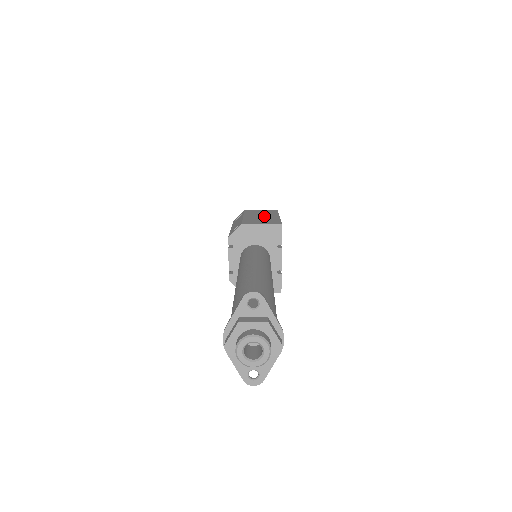
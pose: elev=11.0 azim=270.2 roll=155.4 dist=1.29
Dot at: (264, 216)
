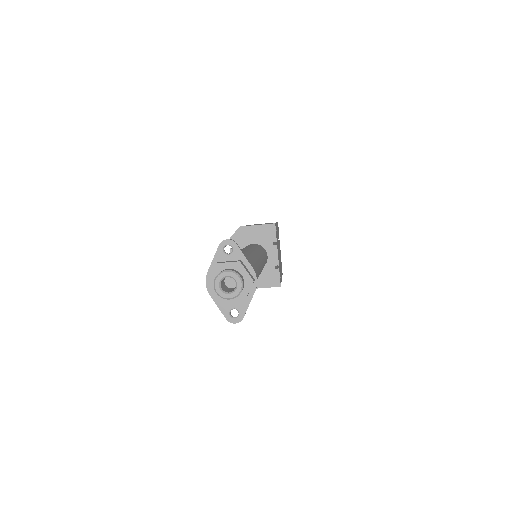
Dot at: occluded
